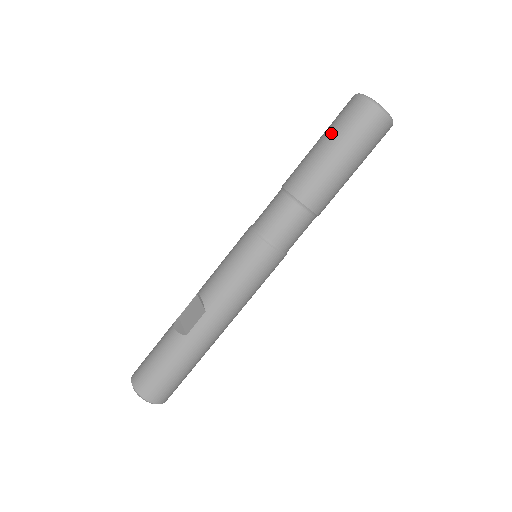
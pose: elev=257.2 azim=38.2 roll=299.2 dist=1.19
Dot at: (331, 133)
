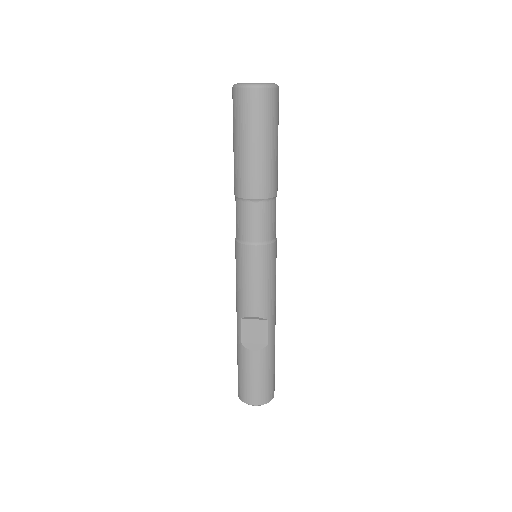
Dot at: (255, 133)
